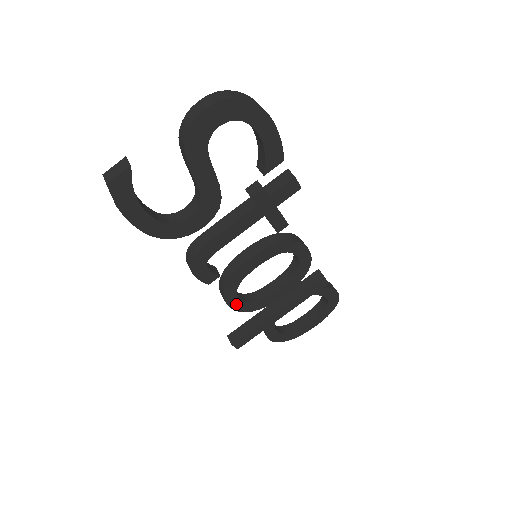
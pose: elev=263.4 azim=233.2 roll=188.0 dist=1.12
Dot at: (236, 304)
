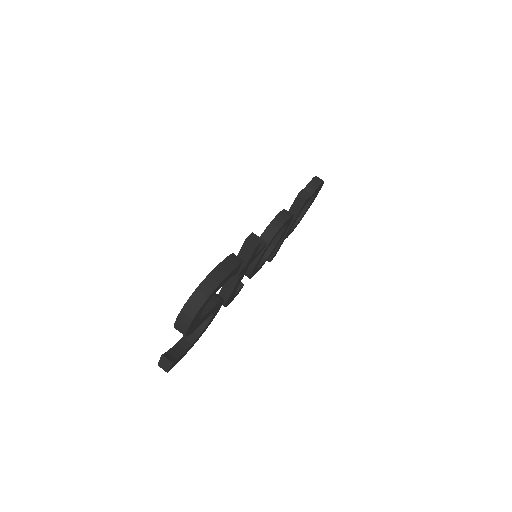
Dot at: occluded
